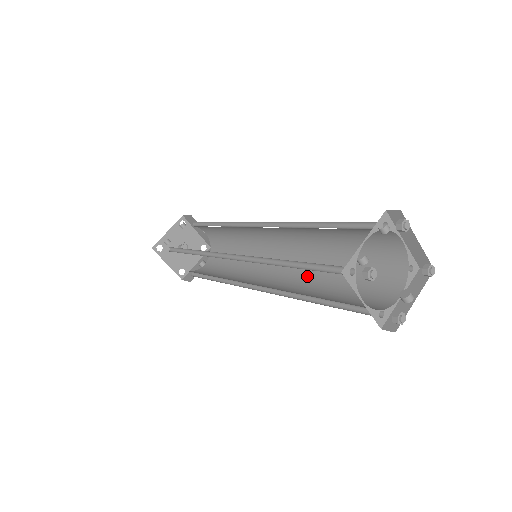
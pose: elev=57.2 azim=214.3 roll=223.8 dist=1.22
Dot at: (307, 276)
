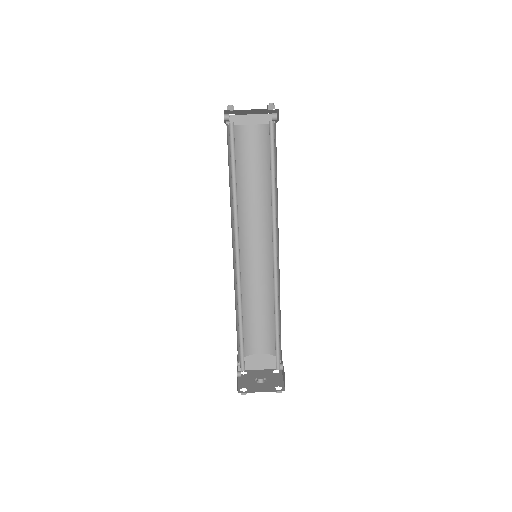
Dot at: (277, 213)
